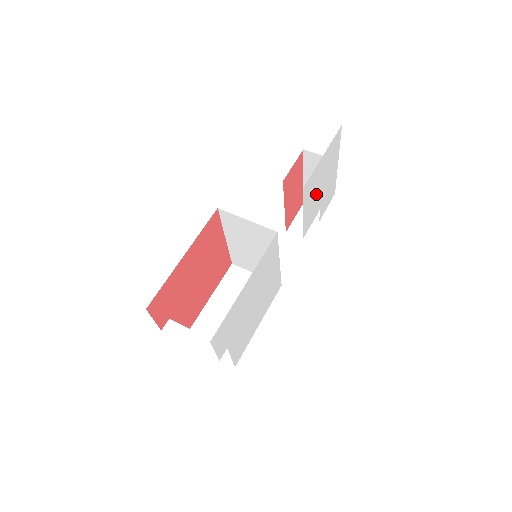
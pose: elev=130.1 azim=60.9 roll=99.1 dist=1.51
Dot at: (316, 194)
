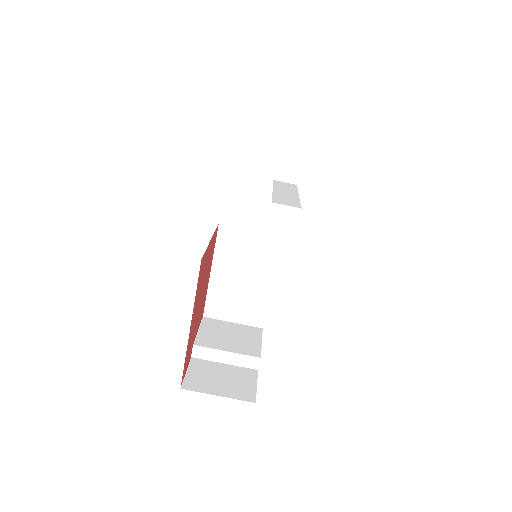
Dot at: occluded
